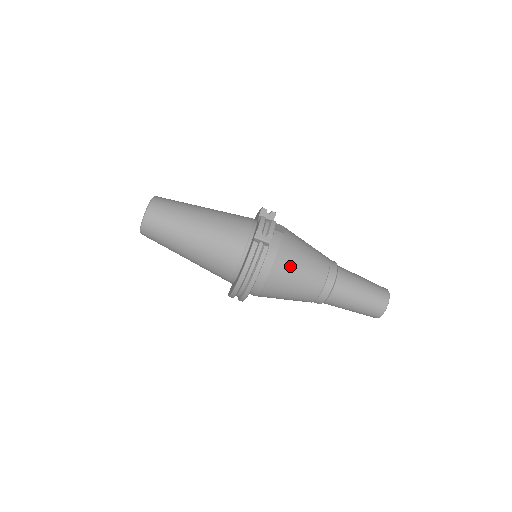
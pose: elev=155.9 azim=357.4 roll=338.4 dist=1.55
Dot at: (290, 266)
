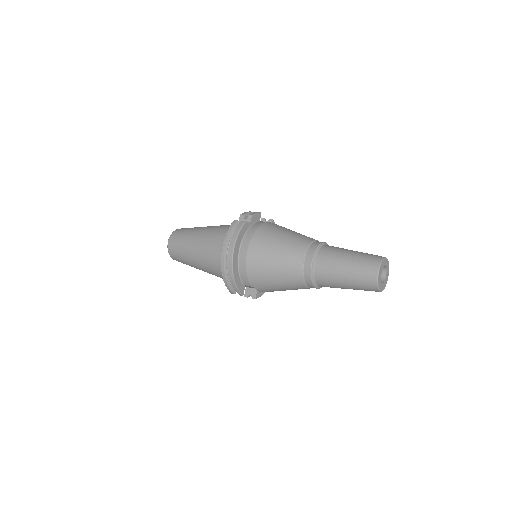
Dot at: (269, 238)
